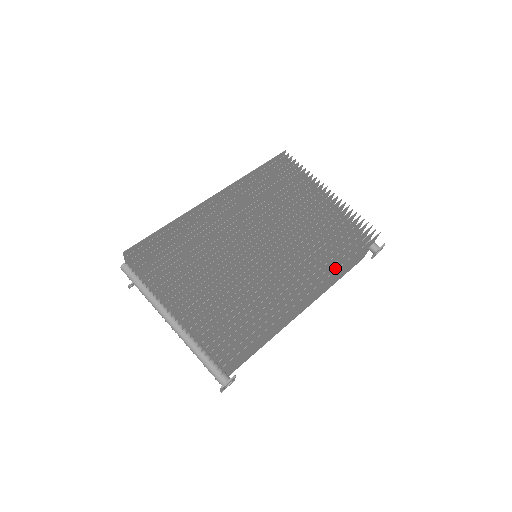
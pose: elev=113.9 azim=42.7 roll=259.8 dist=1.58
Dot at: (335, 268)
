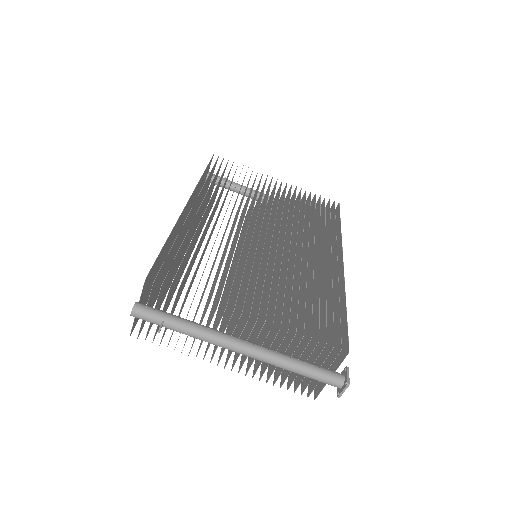
Dot at: occluded
